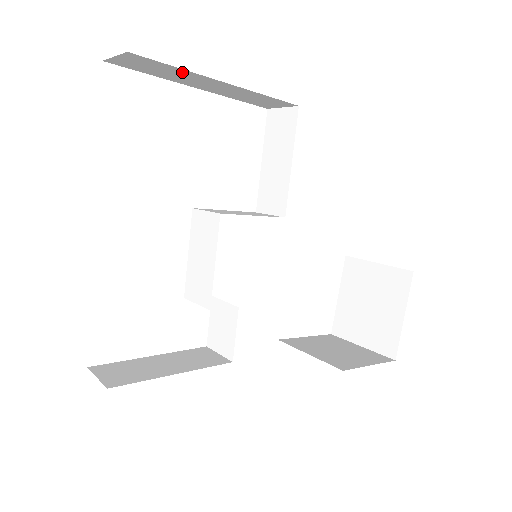
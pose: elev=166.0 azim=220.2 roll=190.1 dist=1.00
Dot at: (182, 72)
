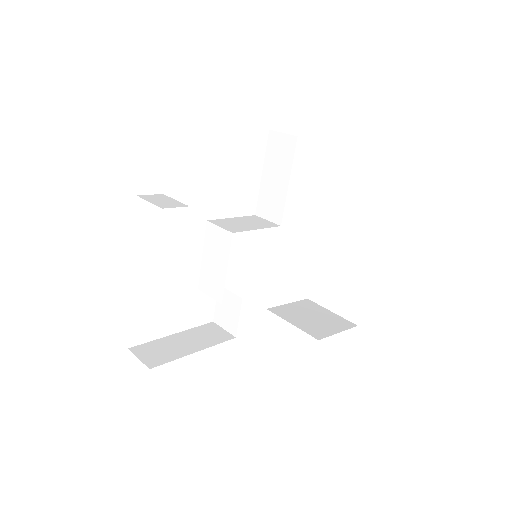
Dot at: occluded
